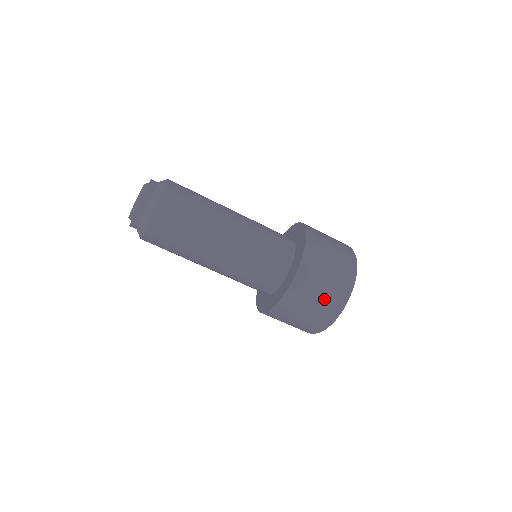
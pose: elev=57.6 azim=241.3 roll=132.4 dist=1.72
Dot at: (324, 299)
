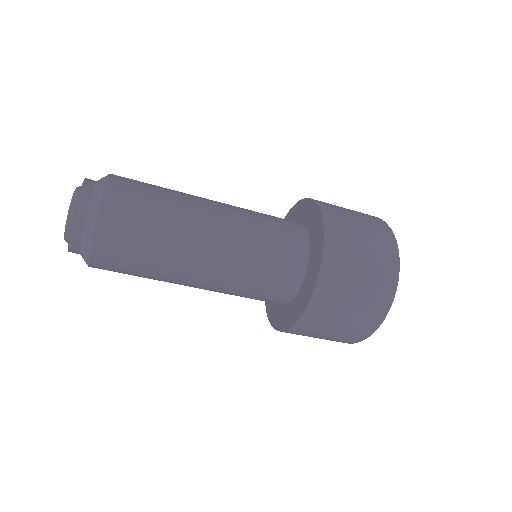
Dot at: (348, 326)
